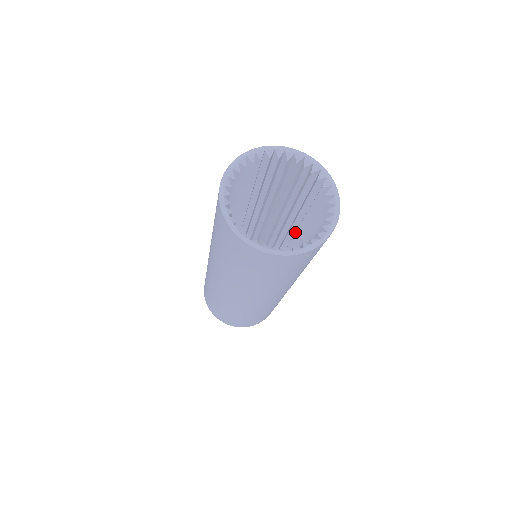
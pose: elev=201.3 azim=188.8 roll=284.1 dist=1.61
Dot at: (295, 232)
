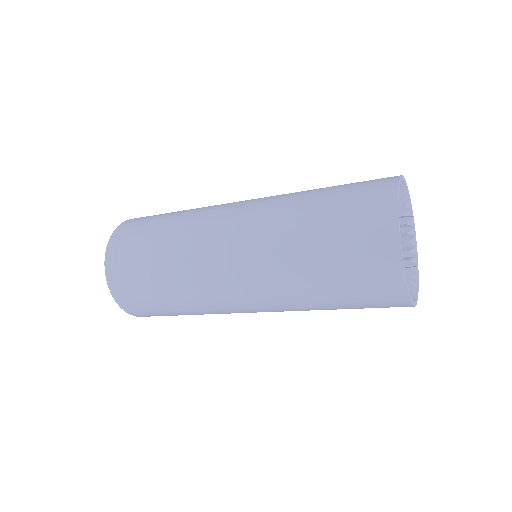
Dot at: occluded
